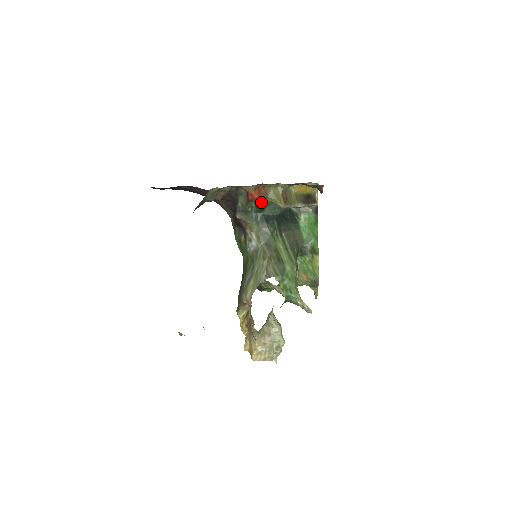
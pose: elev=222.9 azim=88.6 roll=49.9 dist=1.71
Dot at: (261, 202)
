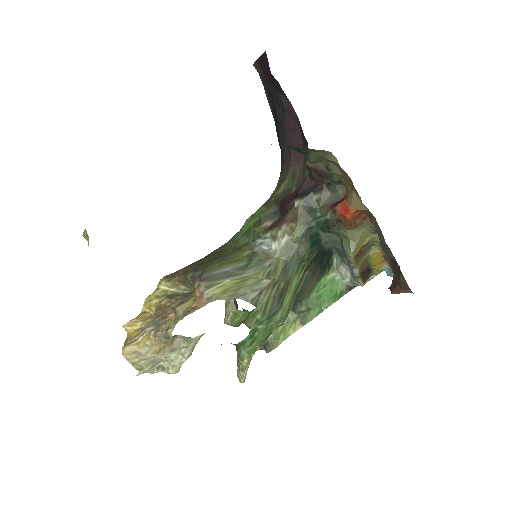
Dot at: (339, 224)
